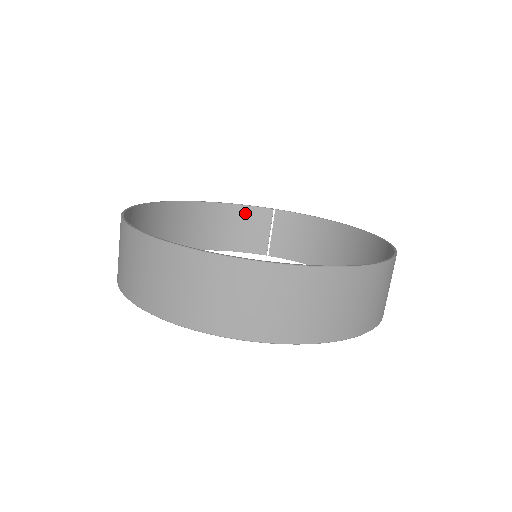
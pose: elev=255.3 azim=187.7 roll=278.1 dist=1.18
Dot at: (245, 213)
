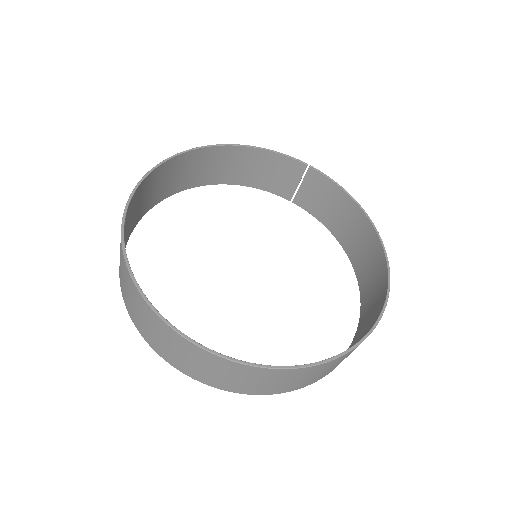
Dot at: (277, 160)
